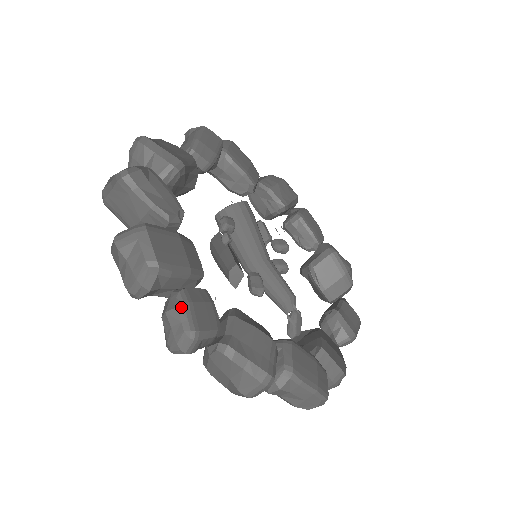
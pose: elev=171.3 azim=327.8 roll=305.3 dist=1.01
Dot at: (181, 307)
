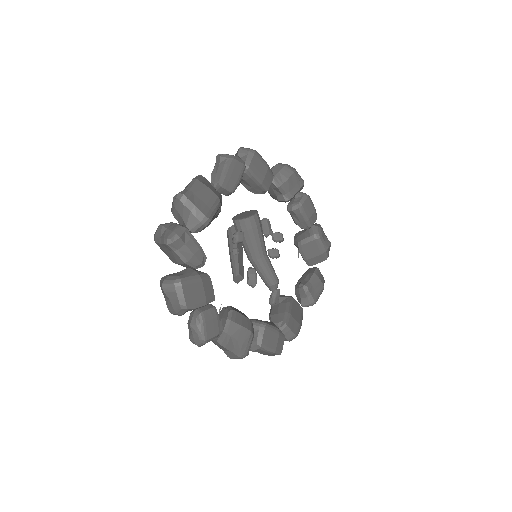
Dot at: (199, 326)
